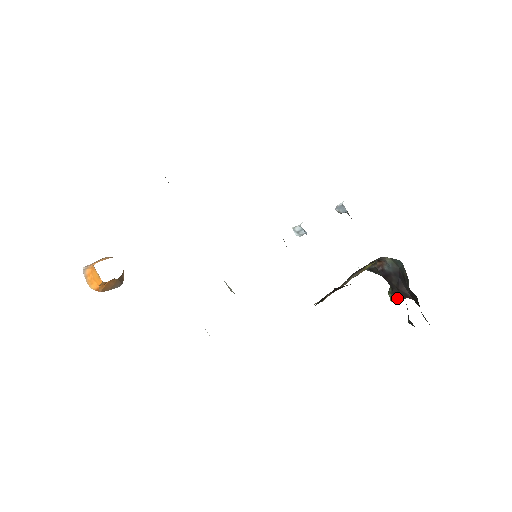
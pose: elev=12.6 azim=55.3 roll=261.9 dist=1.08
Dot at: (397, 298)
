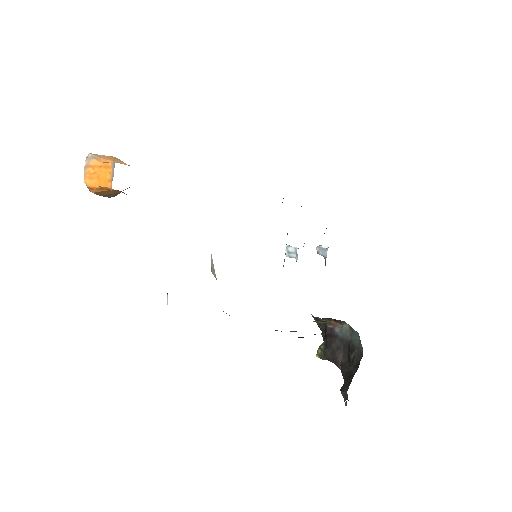
Dot at: (325, 357)
